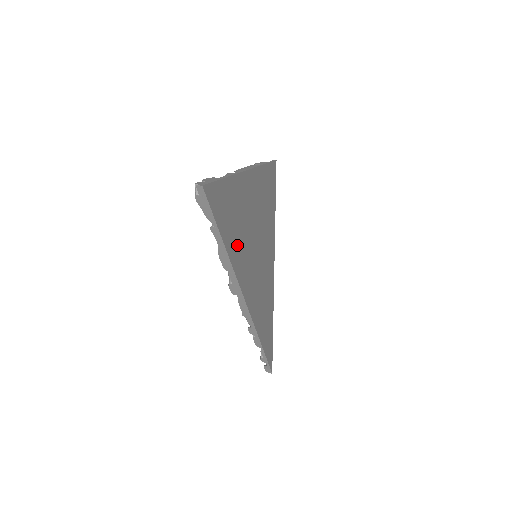
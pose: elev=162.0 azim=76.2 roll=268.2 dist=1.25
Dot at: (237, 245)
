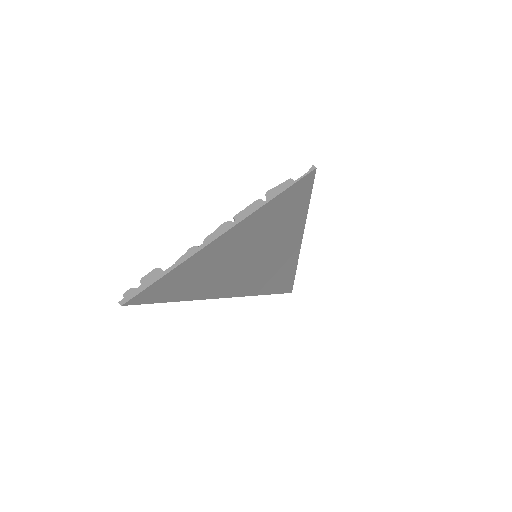
Dot at: (201, 285)
